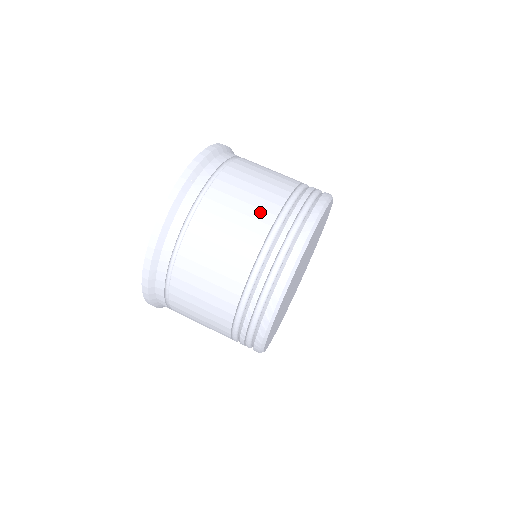
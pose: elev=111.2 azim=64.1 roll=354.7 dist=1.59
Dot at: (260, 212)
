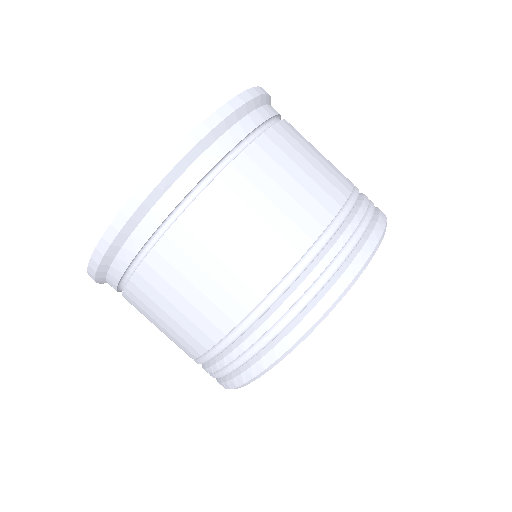
Dot at: (253, 271)
